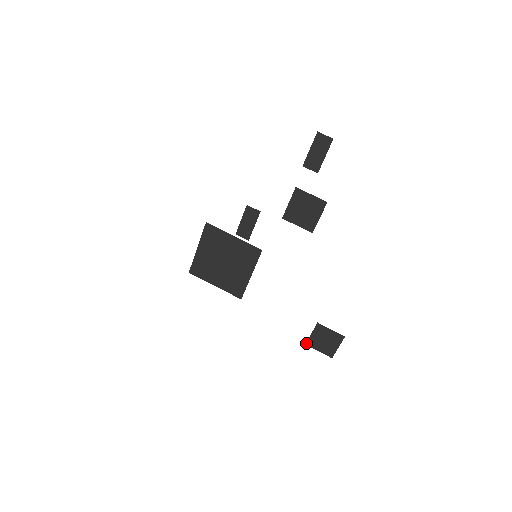
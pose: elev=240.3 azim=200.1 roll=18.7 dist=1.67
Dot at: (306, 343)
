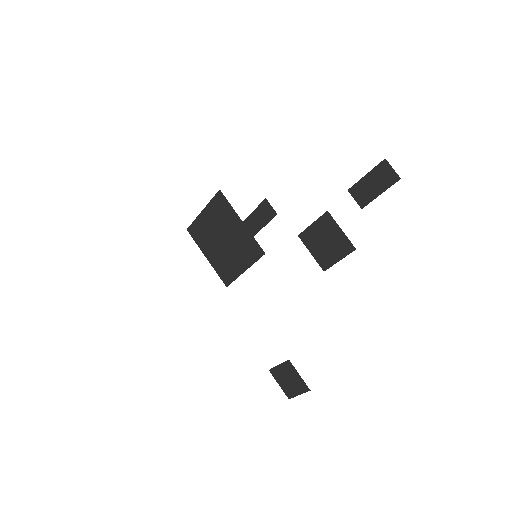
Dot at: (270, 369)
